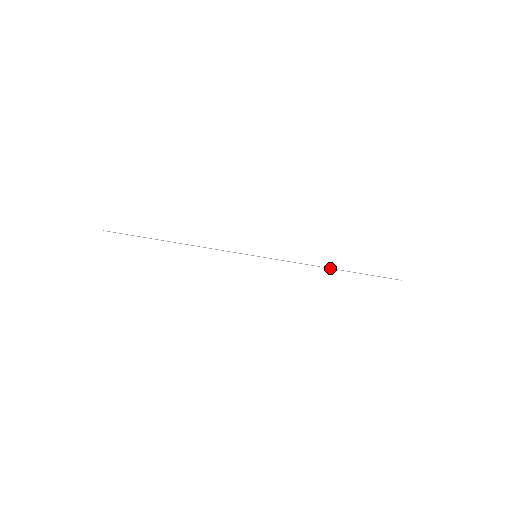
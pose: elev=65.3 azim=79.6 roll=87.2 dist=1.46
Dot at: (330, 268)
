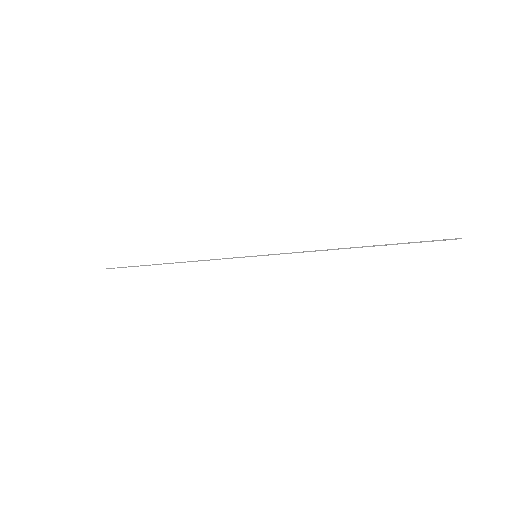
Dot at: (350, 248)
